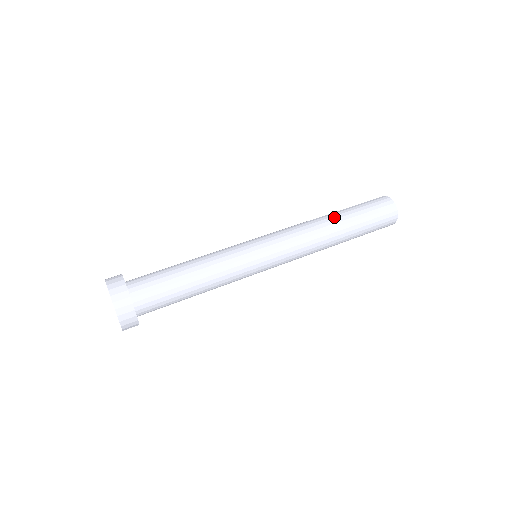
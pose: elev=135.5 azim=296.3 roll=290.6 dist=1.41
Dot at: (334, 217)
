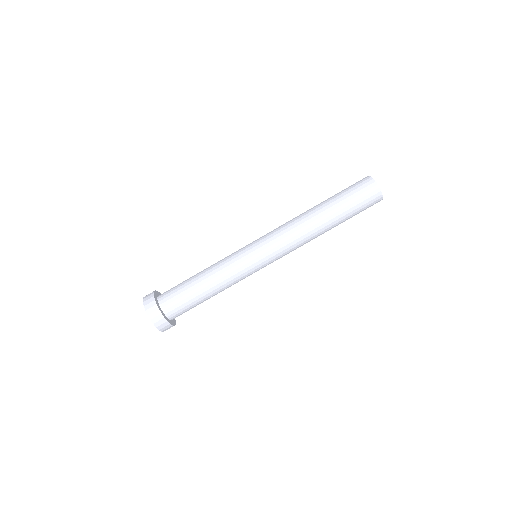
Dot at: (326, 224)
